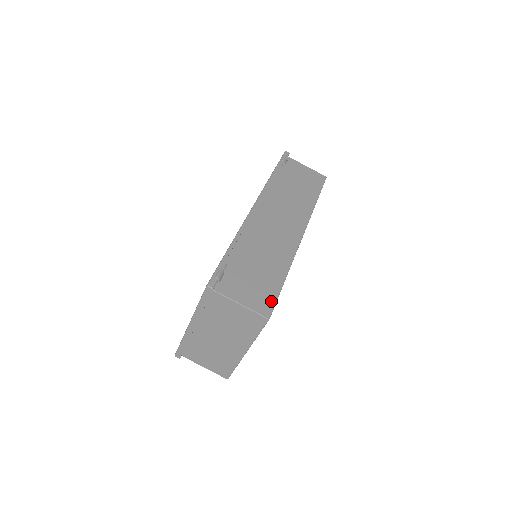
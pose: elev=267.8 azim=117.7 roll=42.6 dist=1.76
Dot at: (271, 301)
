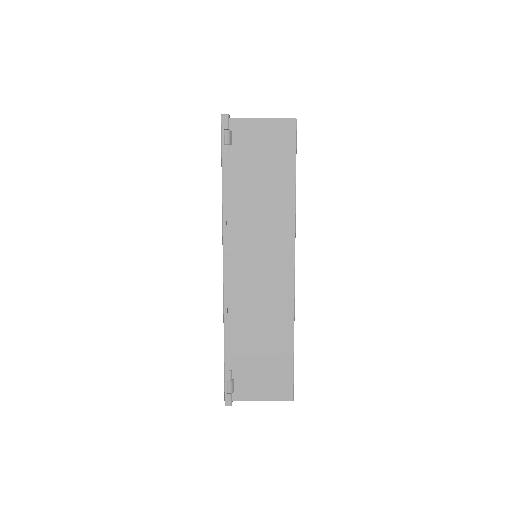
Dot at: (288, 382)
